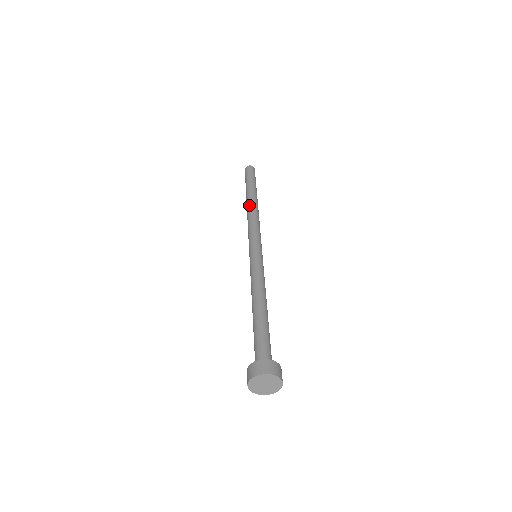
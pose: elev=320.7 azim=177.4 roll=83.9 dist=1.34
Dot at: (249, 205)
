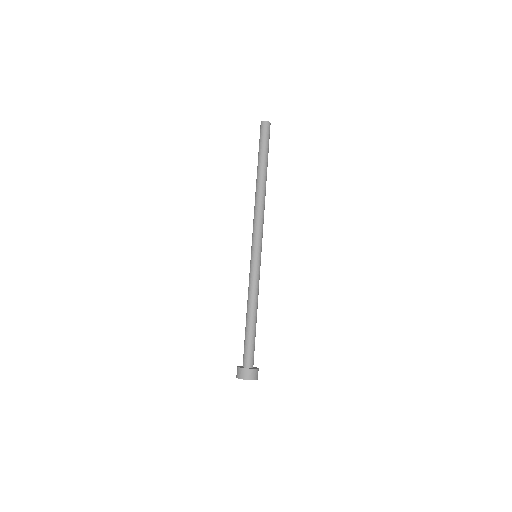
Dot at: (256, 190)
